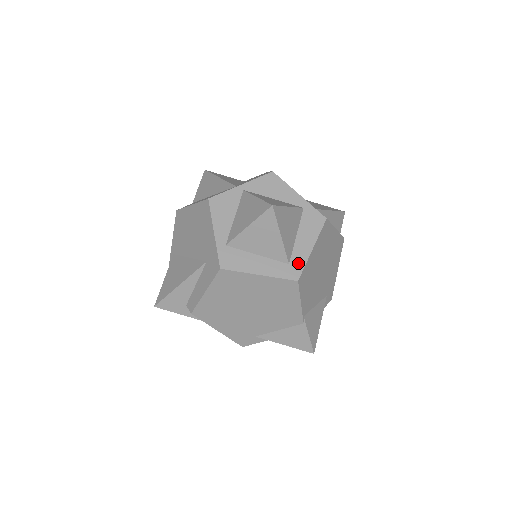
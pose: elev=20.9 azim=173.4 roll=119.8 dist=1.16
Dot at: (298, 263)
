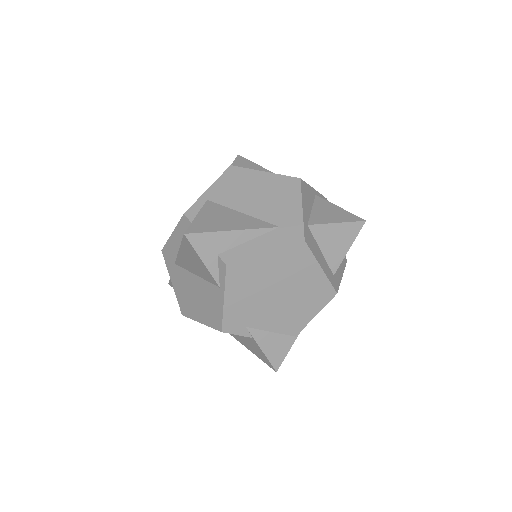
Dot at: (337, 279)
